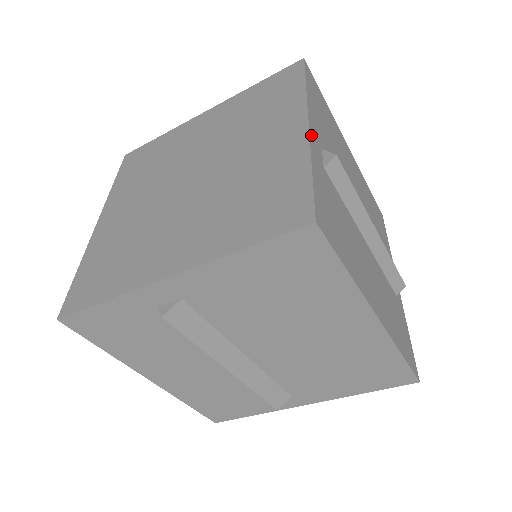
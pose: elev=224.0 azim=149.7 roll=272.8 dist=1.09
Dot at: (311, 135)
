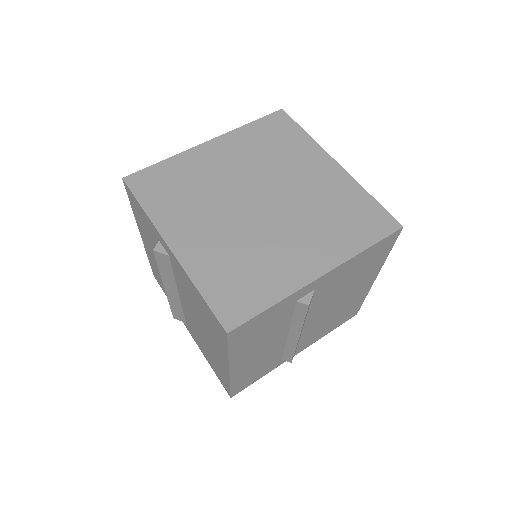
Dot at: (311, 284)
